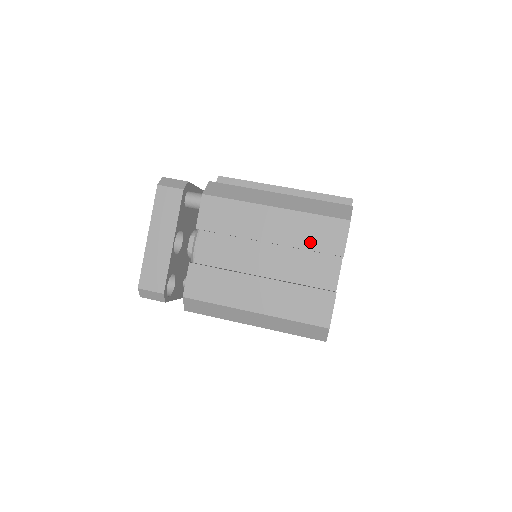
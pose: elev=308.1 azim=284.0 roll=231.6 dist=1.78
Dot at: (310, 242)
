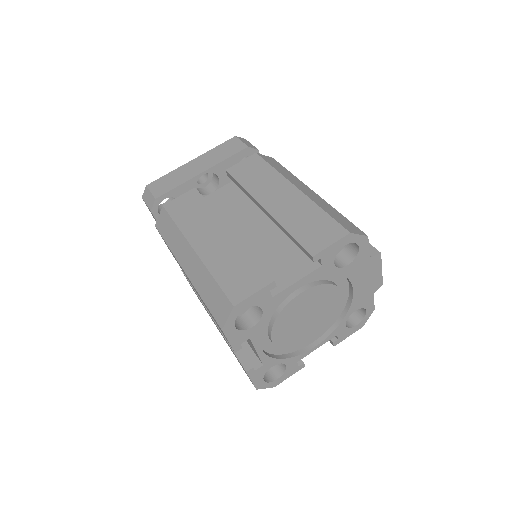
Dot at: (297, 227)
